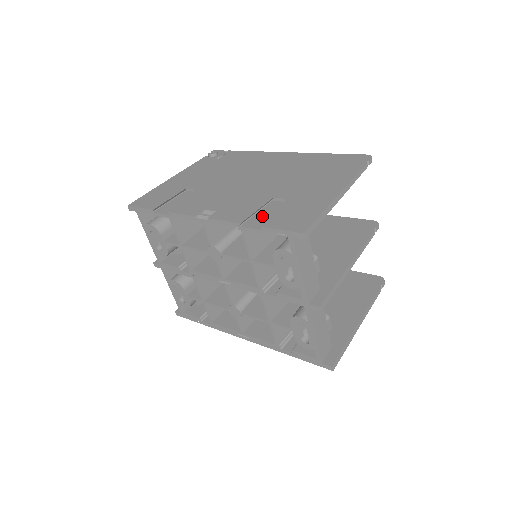
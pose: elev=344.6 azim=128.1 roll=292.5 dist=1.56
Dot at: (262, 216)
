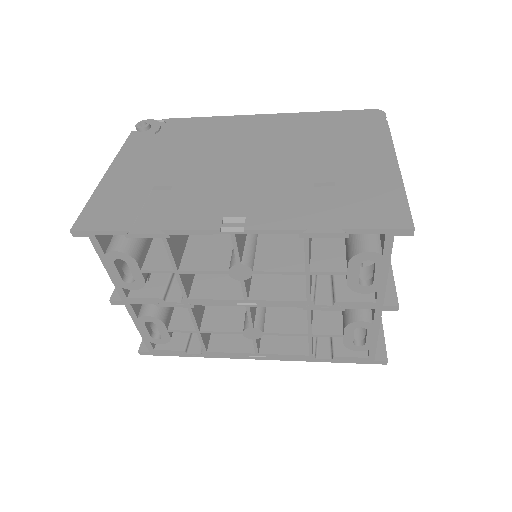
Dot at: (321, 212)
